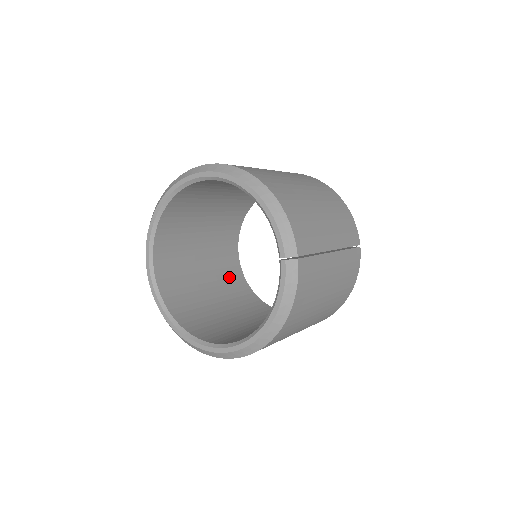
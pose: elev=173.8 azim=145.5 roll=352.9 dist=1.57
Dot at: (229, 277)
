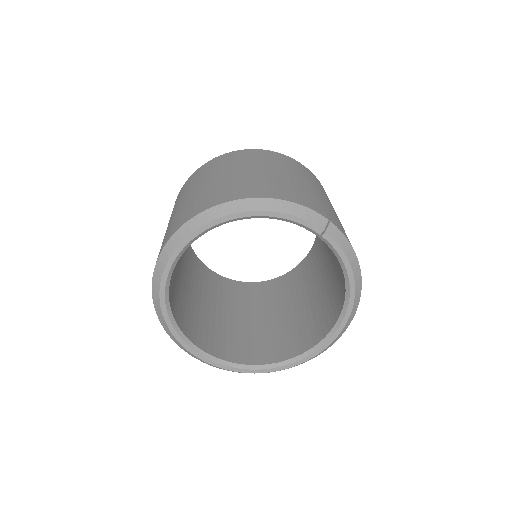
Dot at: (232, 293)
